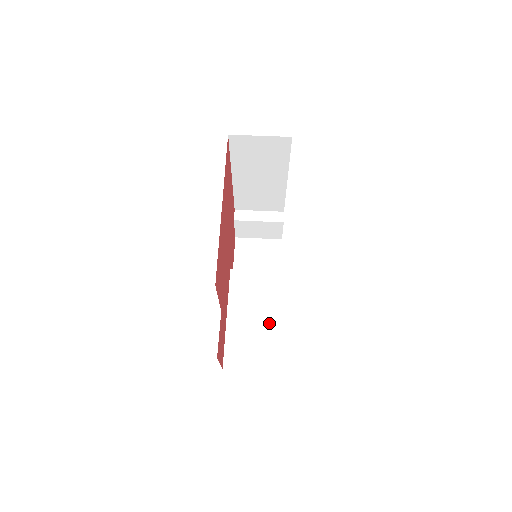
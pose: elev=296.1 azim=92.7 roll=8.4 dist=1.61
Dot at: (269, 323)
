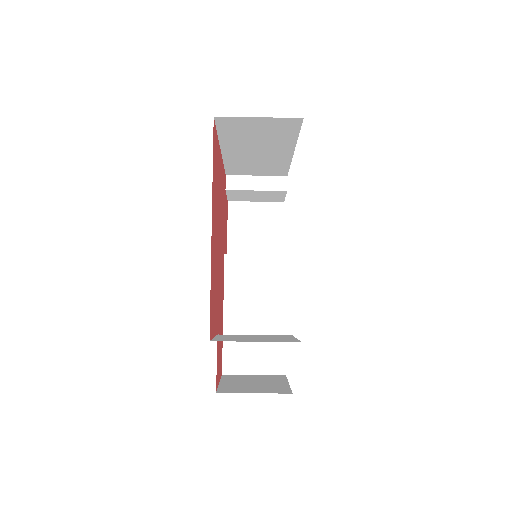
Dot at: (272, 320)
